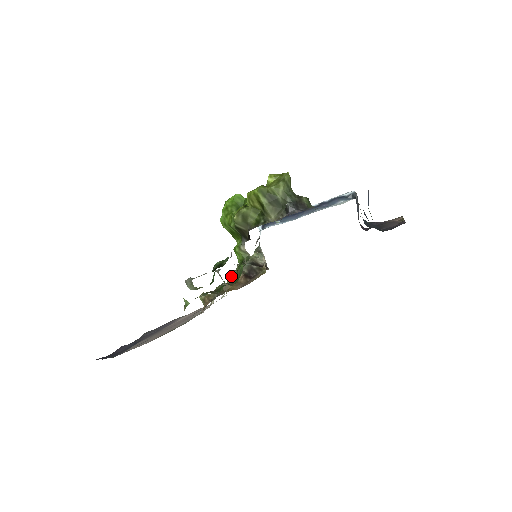
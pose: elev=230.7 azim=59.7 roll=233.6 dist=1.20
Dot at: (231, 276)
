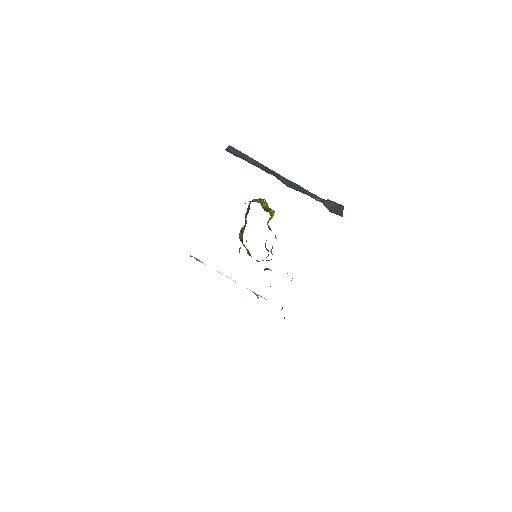
Dot at: occluded
